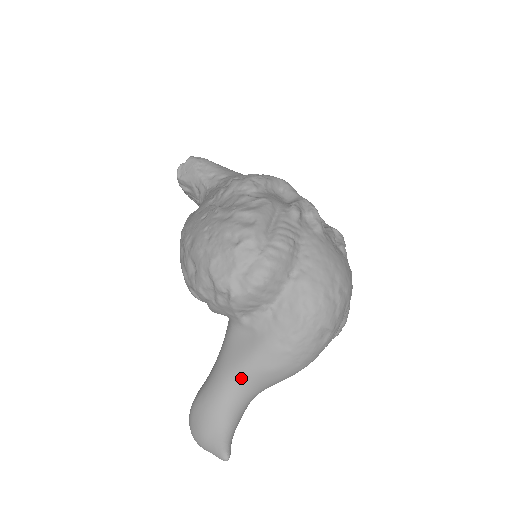
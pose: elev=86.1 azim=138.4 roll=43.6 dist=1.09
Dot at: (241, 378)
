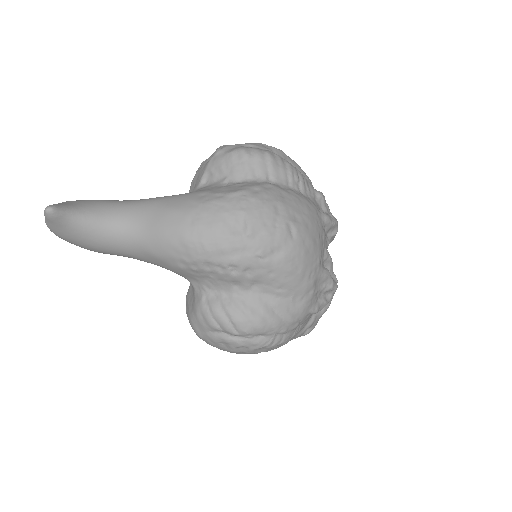
Dot at: (144, 202)
